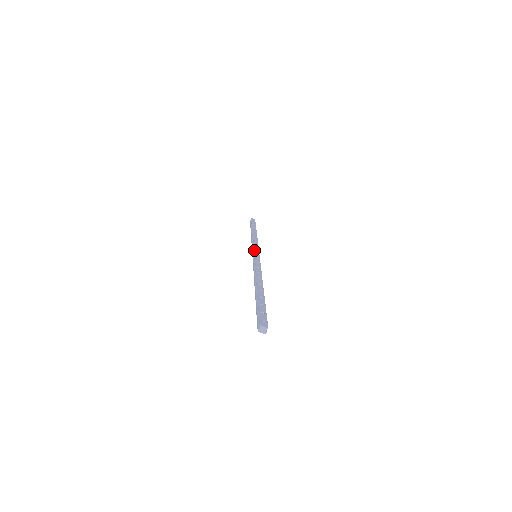
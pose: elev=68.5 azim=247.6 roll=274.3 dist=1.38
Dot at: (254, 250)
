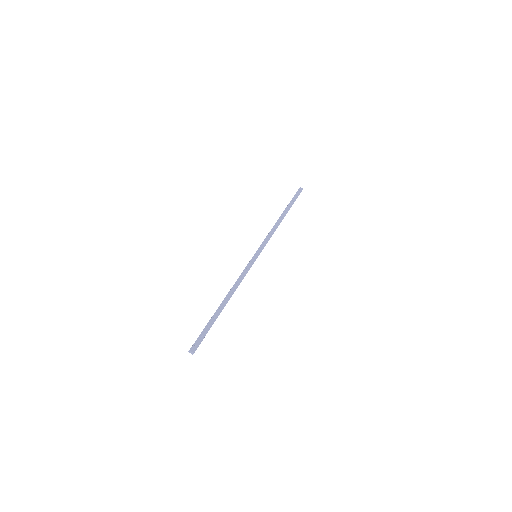
Dot at: (258, 249)
